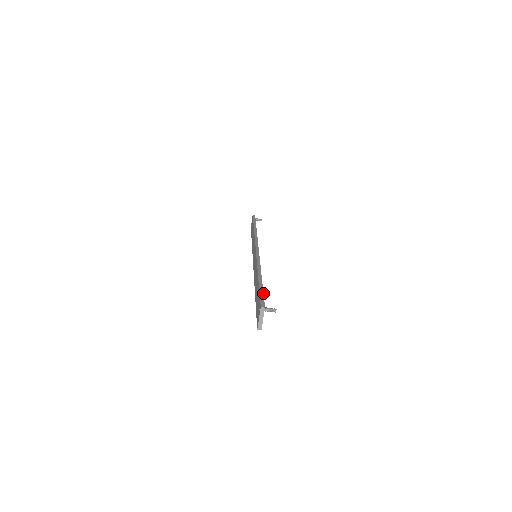
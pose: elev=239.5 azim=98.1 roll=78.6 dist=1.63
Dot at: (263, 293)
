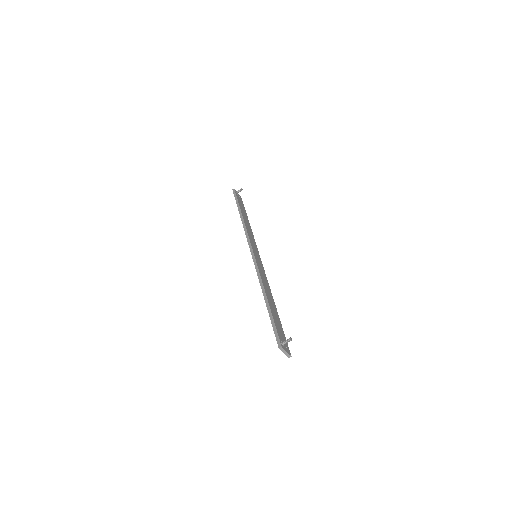
Dot at: (275, 326)
